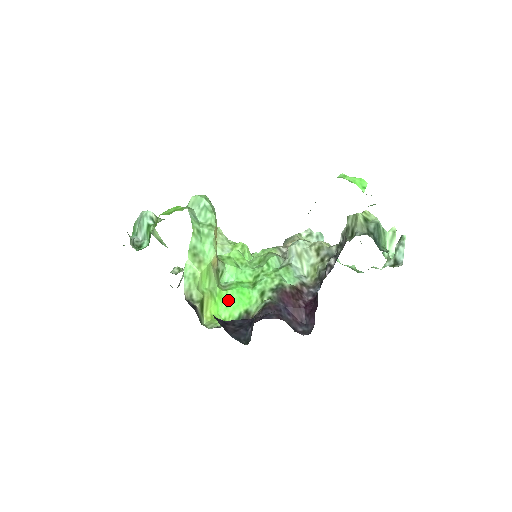
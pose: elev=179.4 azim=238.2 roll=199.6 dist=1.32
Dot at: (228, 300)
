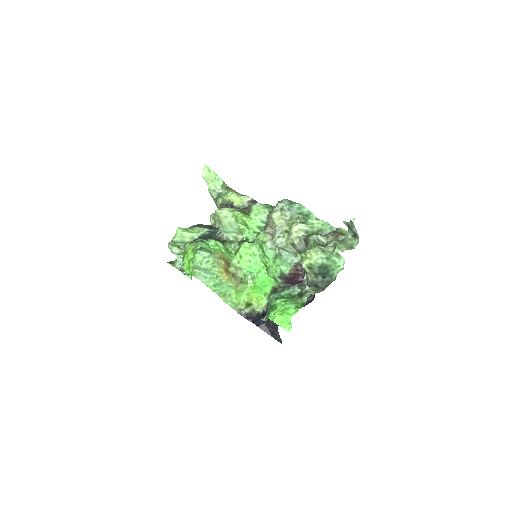
Dot at: (259, 288)
